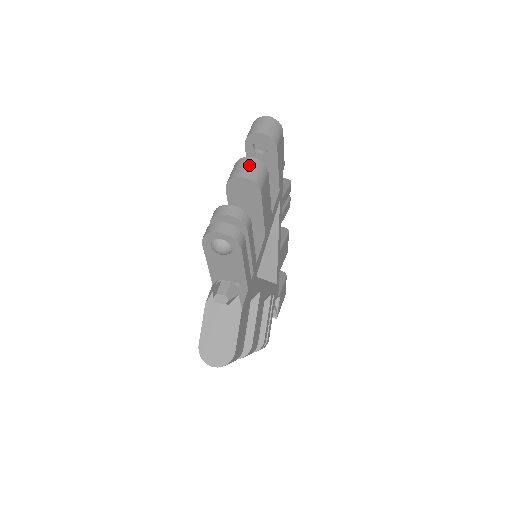
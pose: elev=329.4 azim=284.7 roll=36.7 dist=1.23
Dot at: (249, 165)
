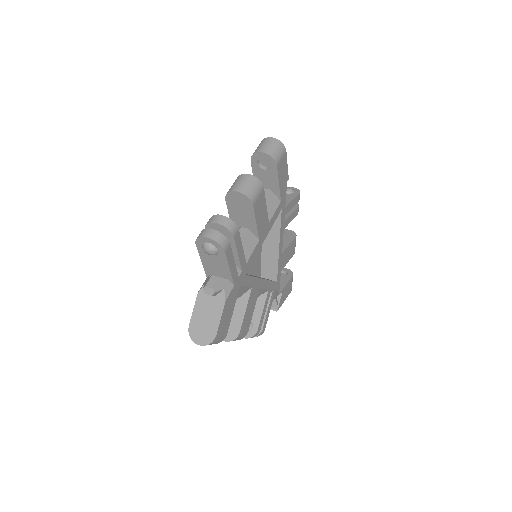
Dot at: (246, 181)
